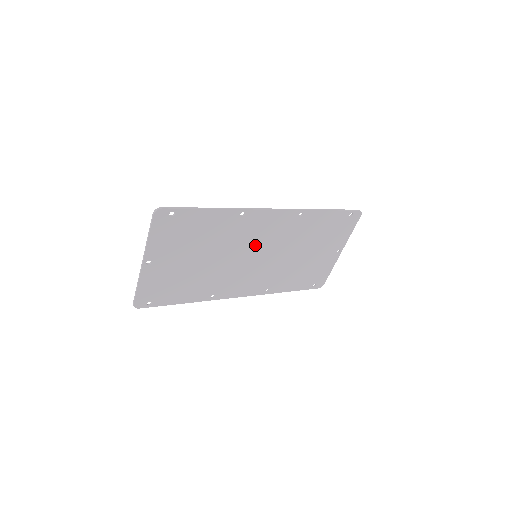
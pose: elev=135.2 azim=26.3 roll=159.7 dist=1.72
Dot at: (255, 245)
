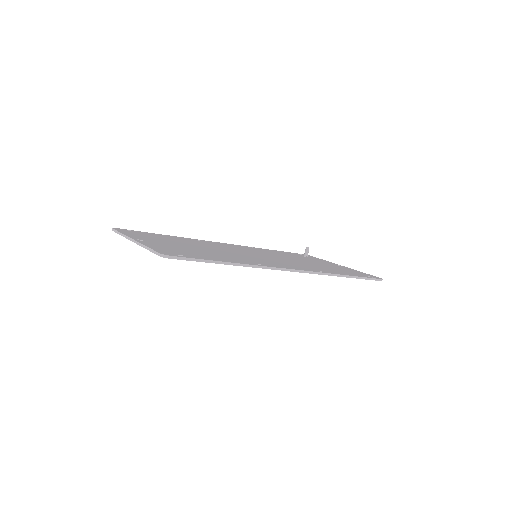
Dot at: occluded
